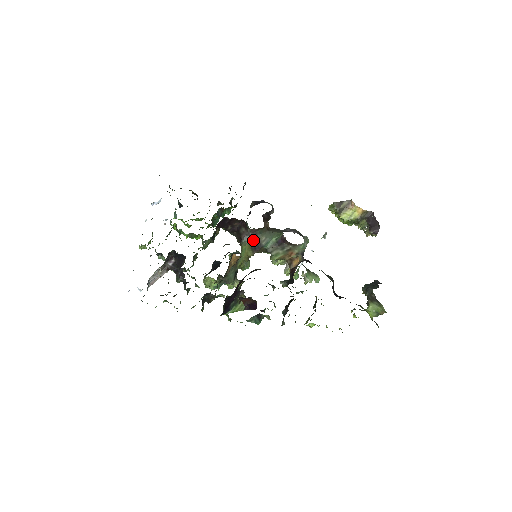
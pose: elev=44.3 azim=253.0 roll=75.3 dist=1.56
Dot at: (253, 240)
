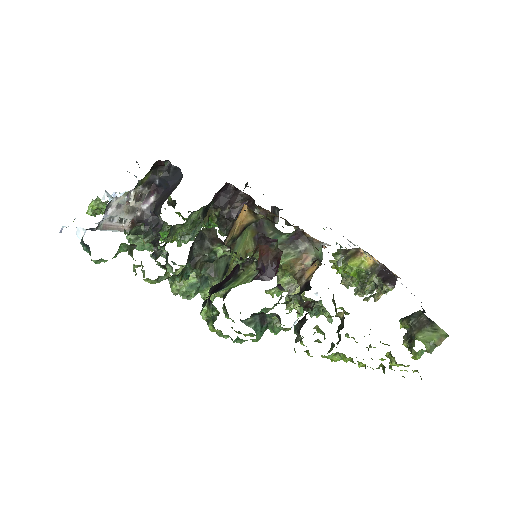
Dot at: (258, 228)
